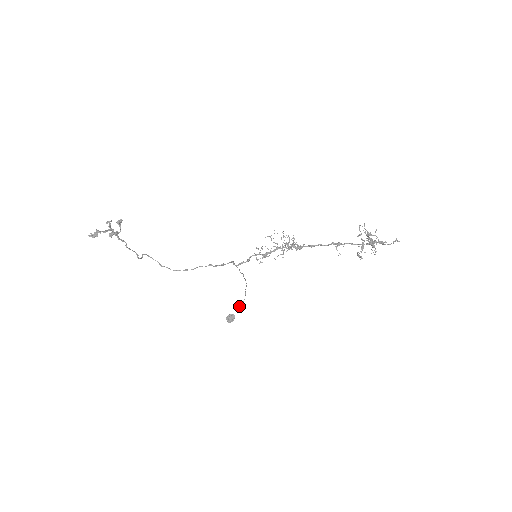
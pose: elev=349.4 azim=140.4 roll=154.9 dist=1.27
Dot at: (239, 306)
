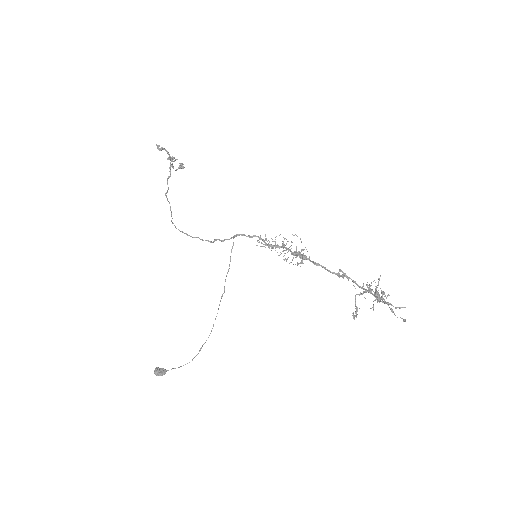
Dot at: (180, 366)
